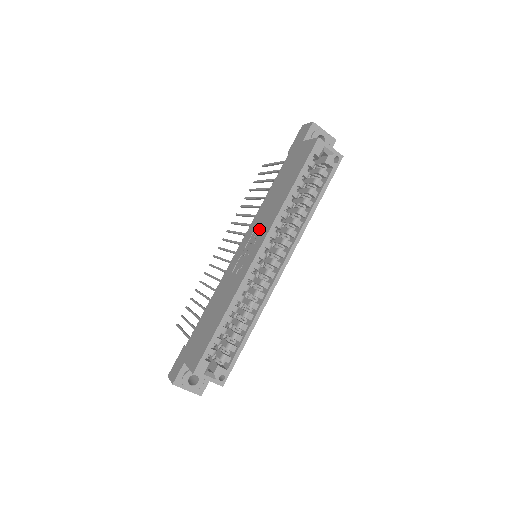
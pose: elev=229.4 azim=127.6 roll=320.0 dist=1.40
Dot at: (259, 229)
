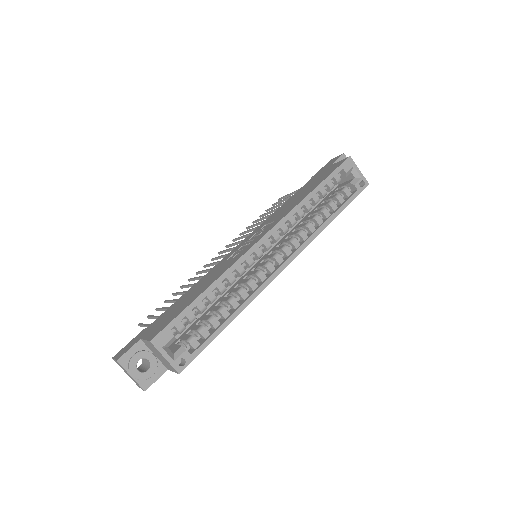
Dot at: (268, 224)
